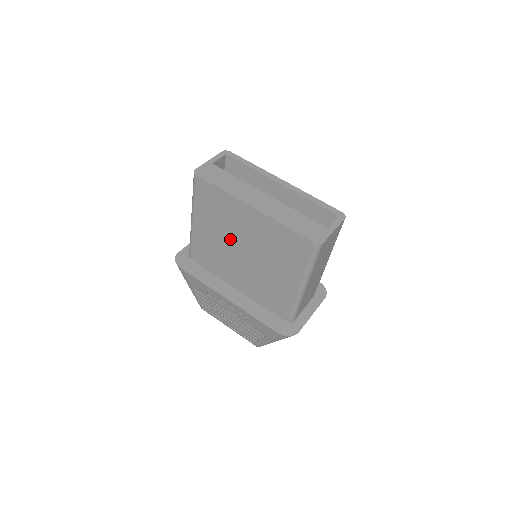
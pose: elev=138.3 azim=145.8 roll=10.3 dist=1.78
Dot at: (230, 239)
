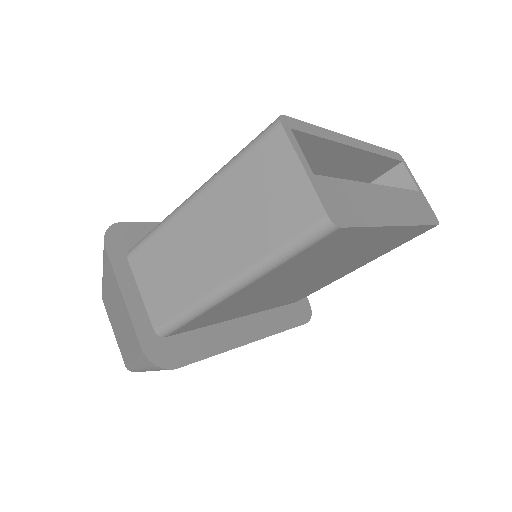
Dot at: (303, 276)
